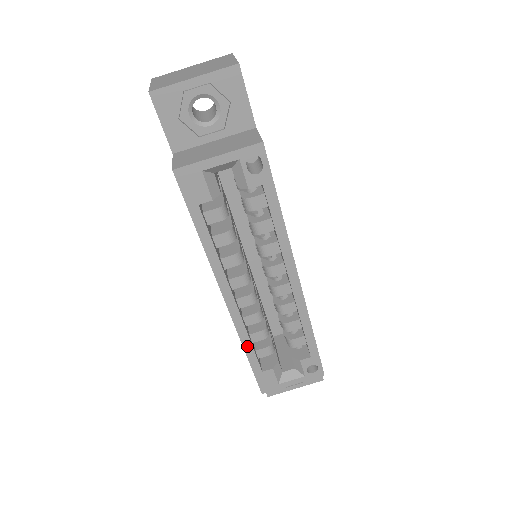
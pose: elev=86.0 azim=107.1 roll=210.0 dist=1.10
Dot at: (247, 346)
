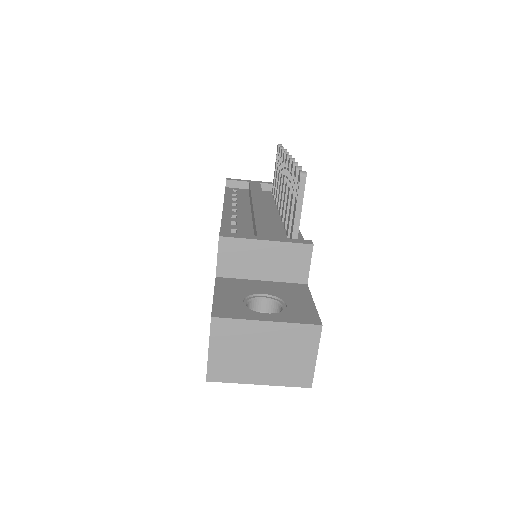
Dot at: occluded
